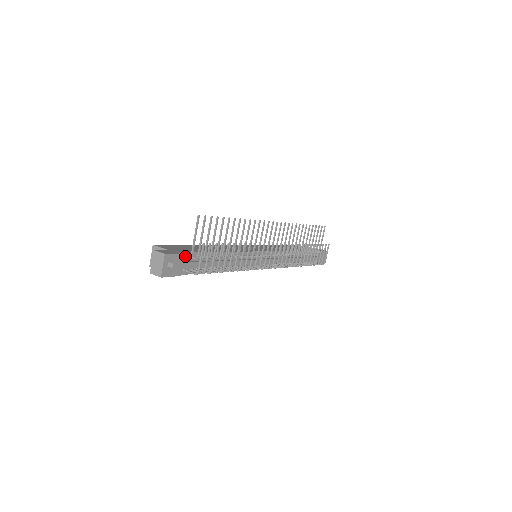
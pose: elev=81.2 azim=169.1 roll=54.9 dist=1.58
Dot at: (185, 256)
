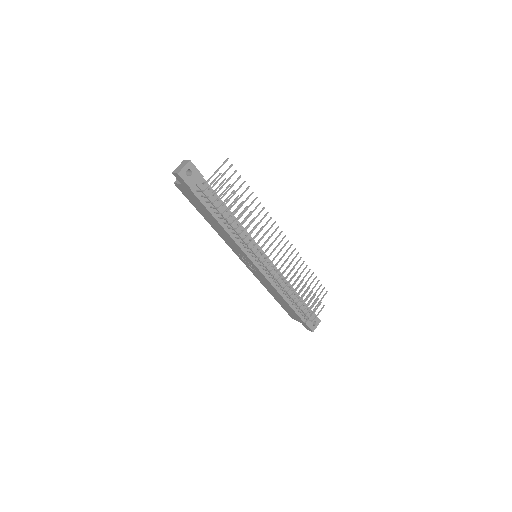
Dot at: (203, 181)
